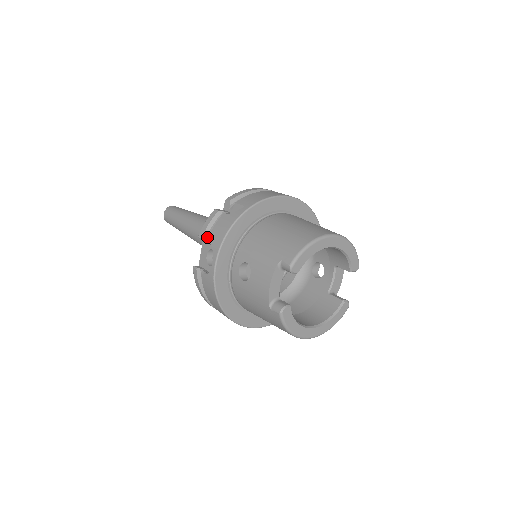
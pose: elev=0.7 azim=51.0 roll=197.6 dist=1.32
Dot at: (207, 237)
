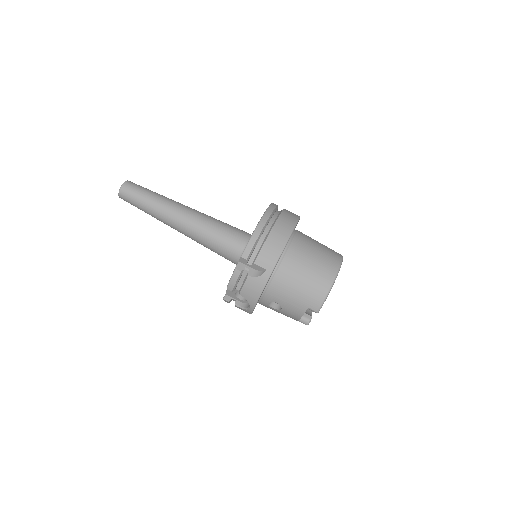
Dot at: (235, 288)
